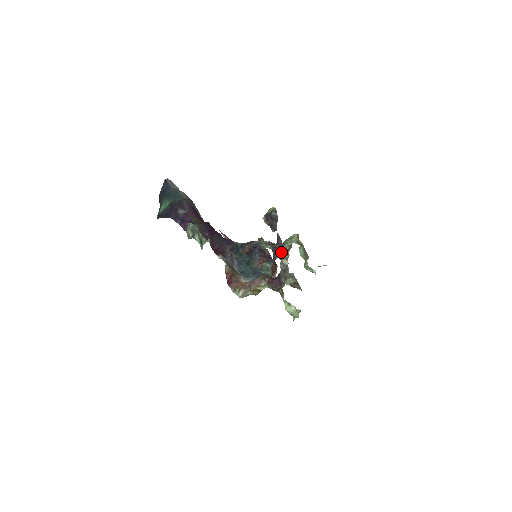
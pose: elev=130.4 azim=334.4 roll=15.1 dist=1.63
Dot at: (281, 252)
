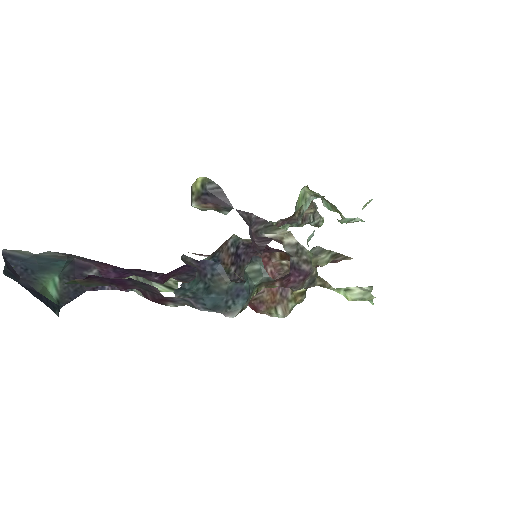
Dot at: (272, 231)
